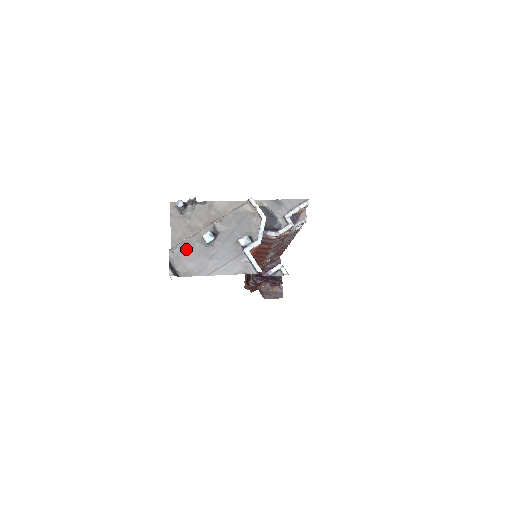
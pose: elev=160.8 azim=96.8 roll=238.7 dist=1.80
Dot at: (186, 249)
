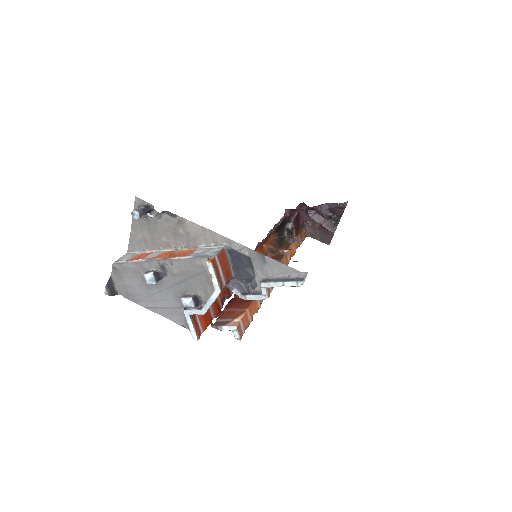
Dot at: (129, 273)
